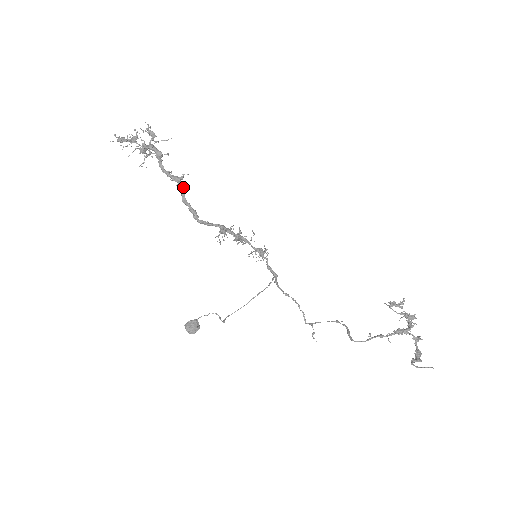
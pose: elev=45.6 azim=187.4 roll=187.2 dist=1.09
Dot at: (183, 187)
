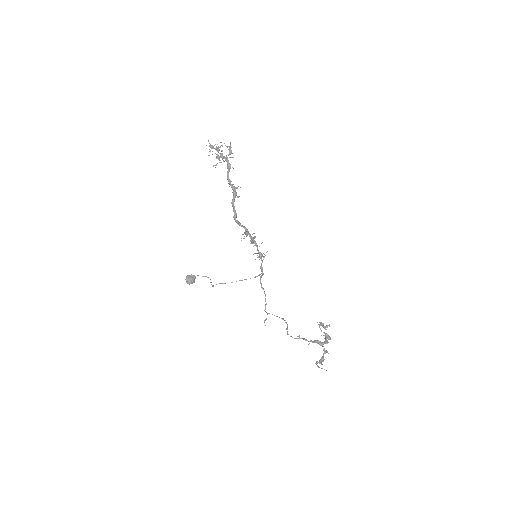
Dot at: (236, 195)
